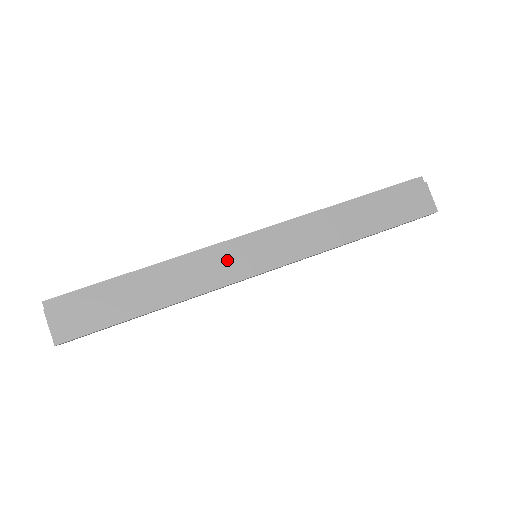
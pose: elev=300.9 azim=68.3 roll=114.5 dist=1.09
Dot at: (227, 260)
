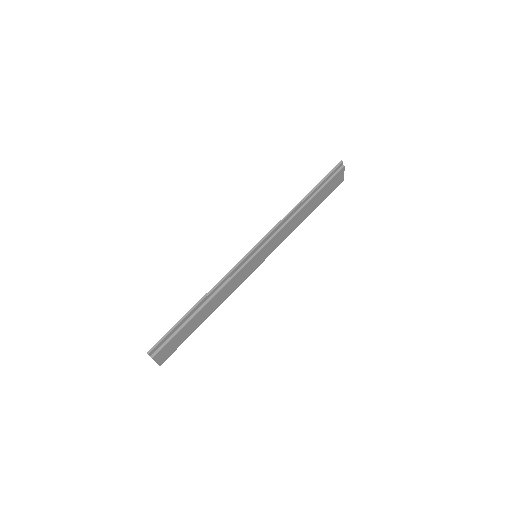
Dot at: (245, 271)
